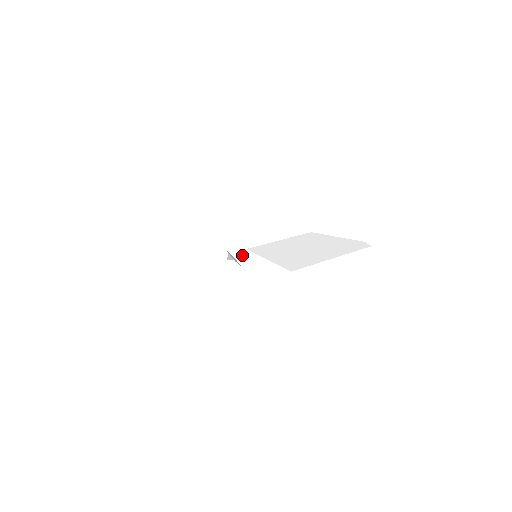
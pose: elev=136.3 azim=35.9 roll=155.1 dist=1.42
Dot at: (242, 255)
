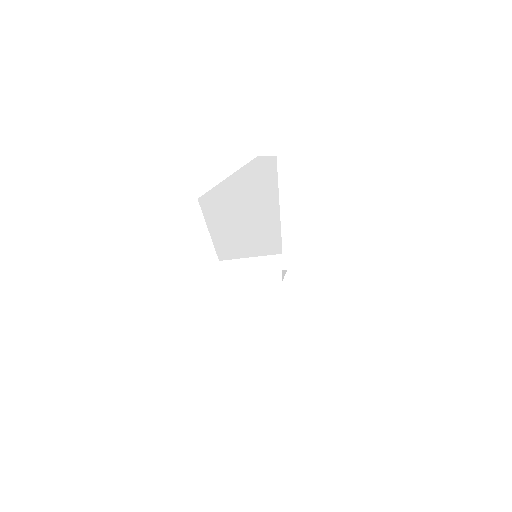
Dot at: occluded
